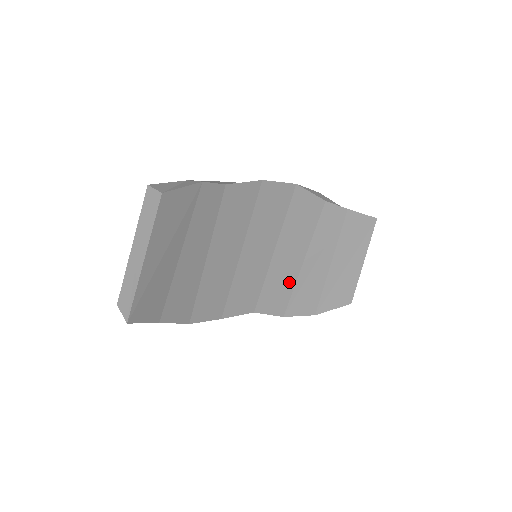
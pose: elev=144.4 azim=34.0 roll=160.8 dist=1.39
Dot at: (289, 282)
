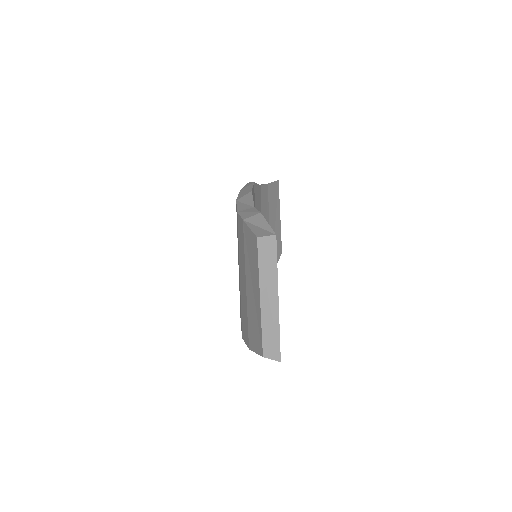
Dot at: occluded
